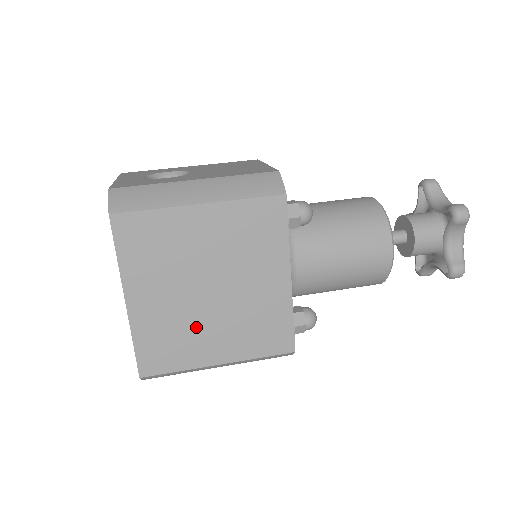
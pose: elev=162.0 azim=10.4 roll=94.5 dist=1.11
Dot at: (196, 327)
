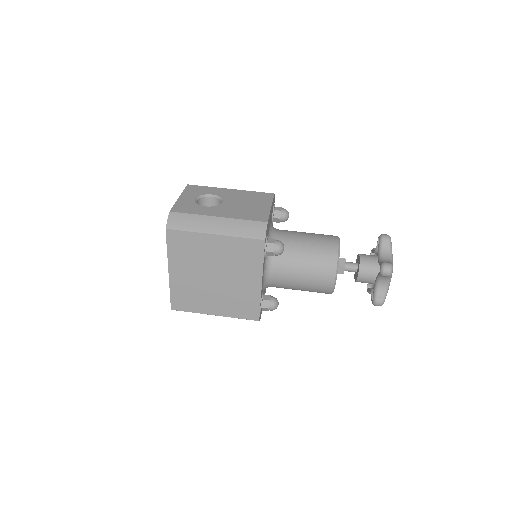
Dot at: (204, 294)
